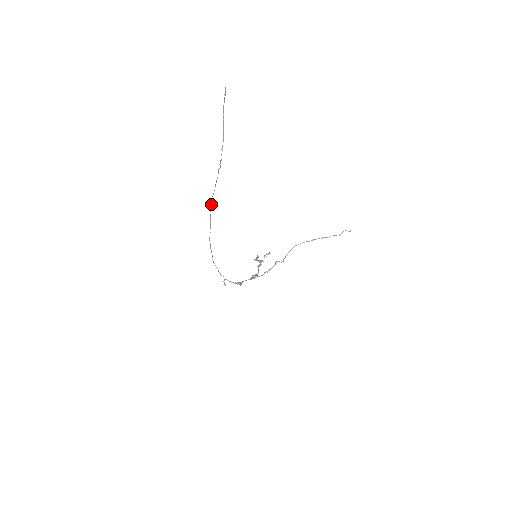
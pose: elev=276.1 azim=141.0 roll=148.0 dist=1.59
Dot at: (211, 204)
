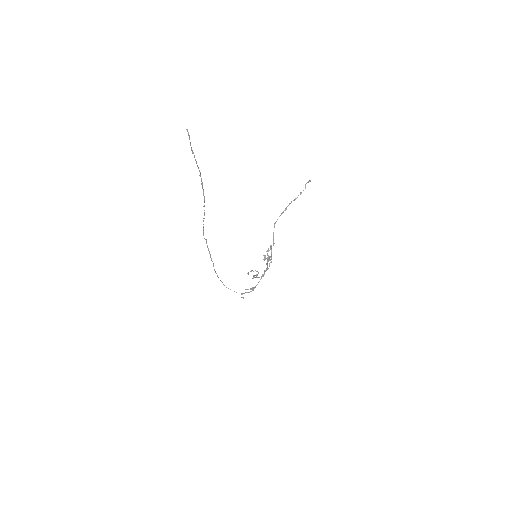
Dot at: (206, 241)
